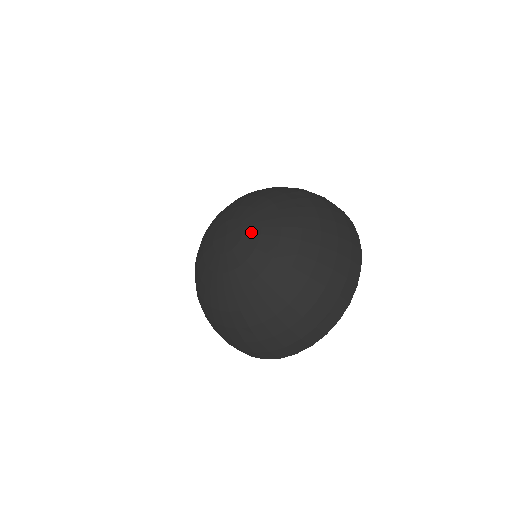
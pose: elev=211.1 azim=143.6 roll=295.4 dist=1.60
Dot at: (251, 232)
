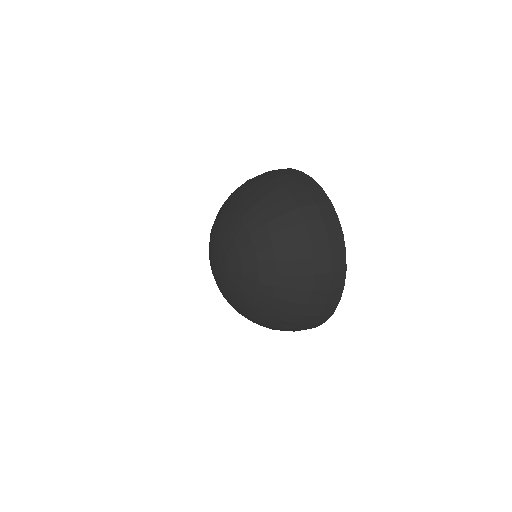
Dot at: (228, 286)
